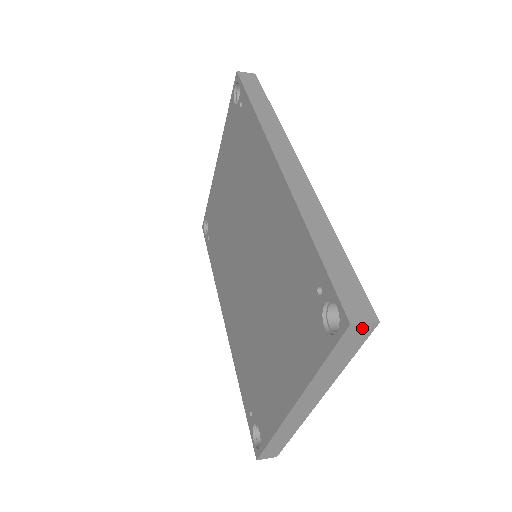
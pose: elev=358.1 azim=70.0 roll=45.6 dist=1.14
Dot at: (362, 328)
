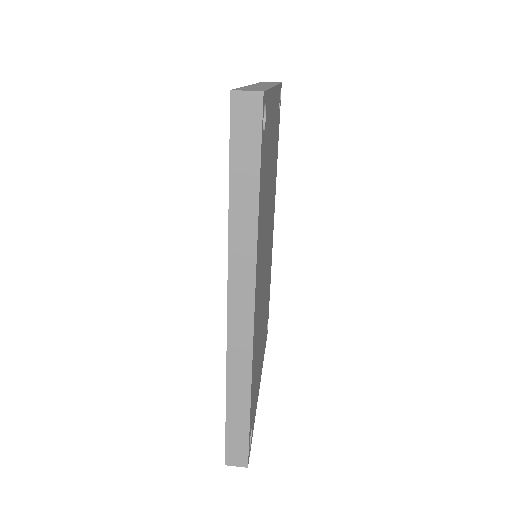
Dot at: (238, 461)
